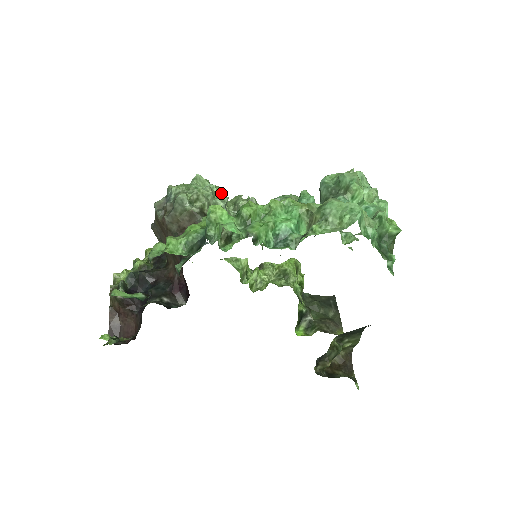
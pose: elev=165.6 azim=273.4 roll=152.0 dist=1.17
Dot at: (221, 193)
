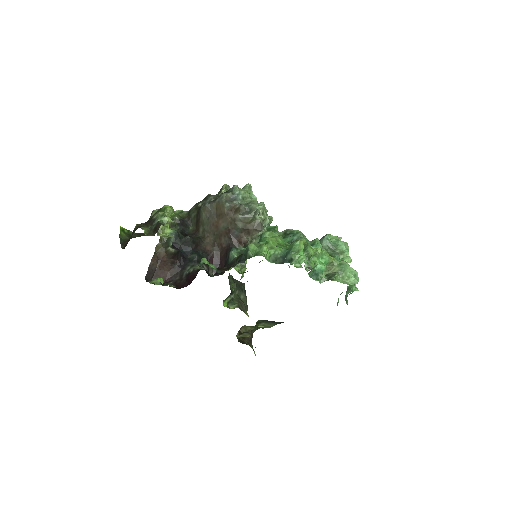
Dot at: occluded
